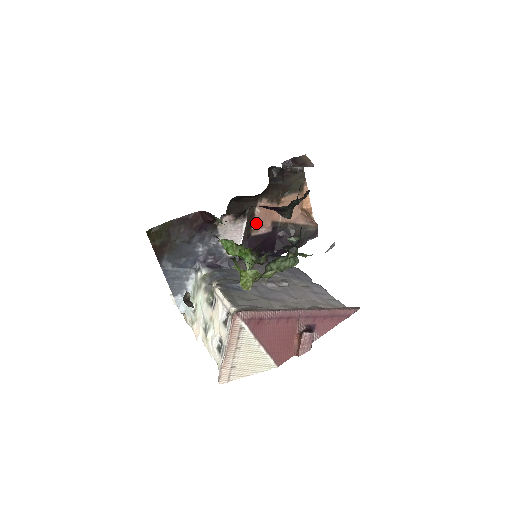
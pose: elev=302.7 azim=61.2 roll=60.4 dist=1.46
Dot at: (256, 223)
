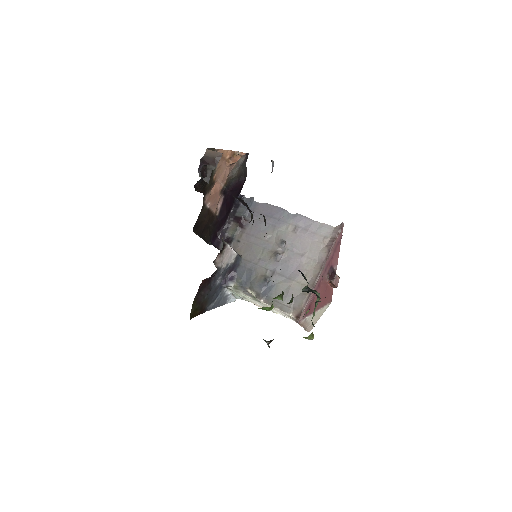
Dot at: (213, 209)
